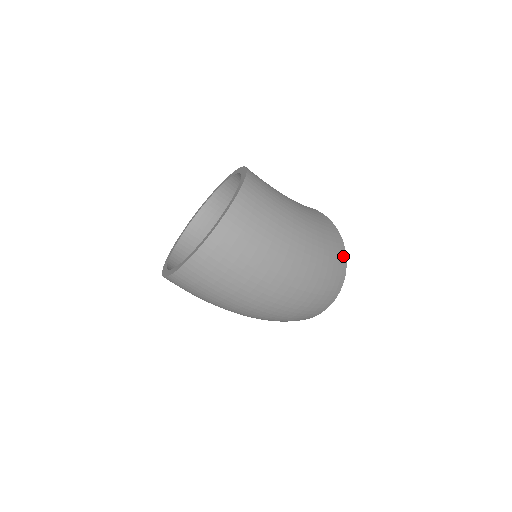
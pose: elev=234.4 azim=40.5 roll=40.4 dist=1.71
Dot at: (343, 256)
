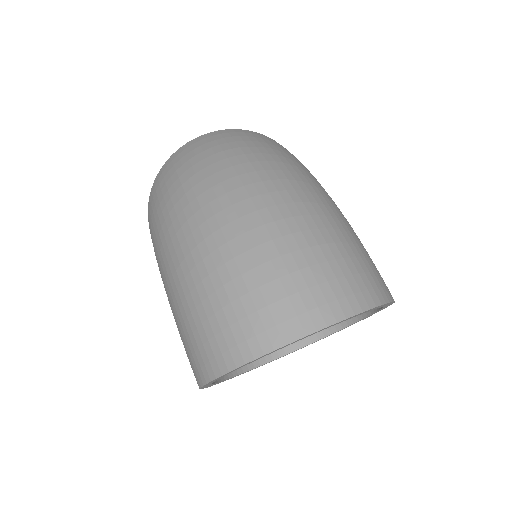
Dot at: (385, 290)
